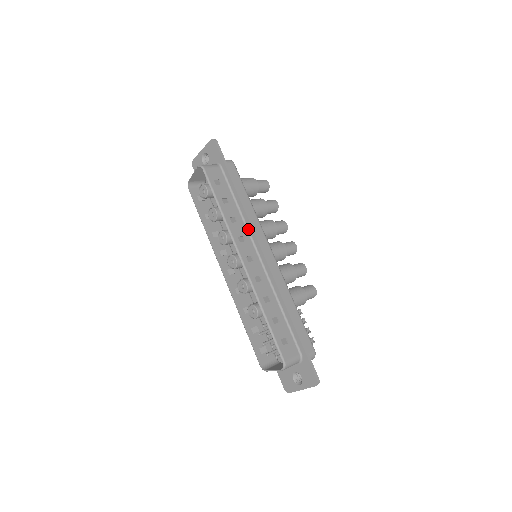
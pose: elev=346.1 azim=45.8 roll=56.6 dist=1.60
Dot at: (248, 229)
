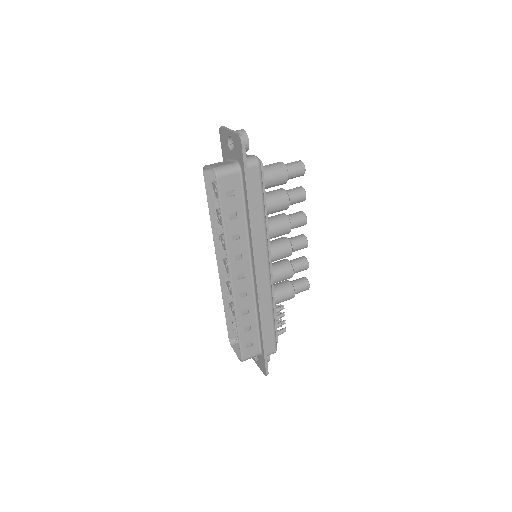
Dot at: (250, 246)
